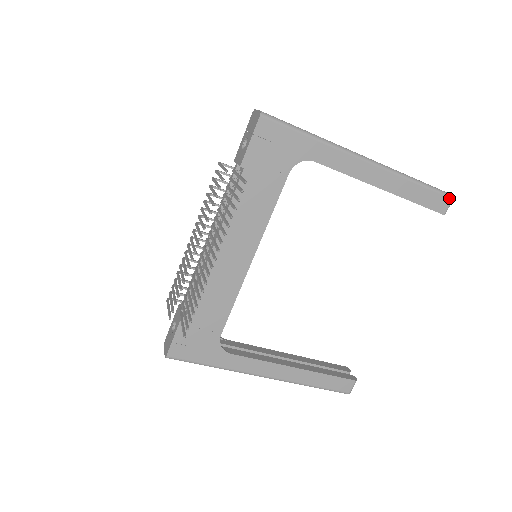
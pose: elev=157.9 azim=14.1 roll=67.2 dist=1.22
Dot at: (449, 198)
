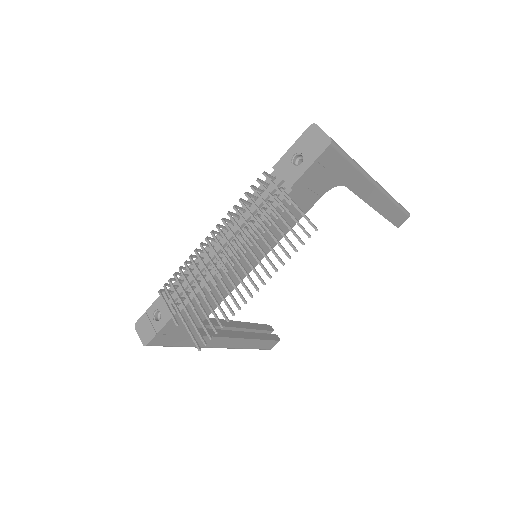
Dot at: (408, 217)
